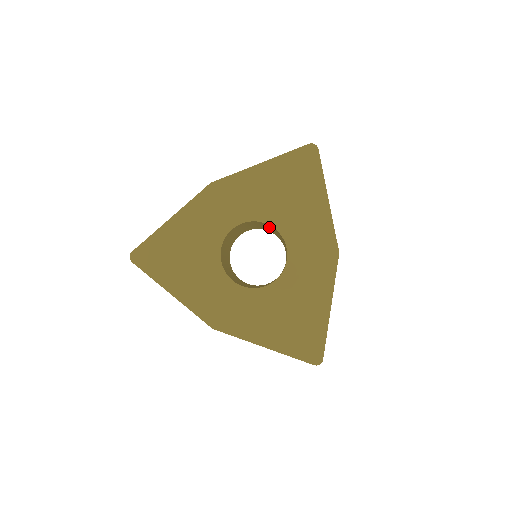
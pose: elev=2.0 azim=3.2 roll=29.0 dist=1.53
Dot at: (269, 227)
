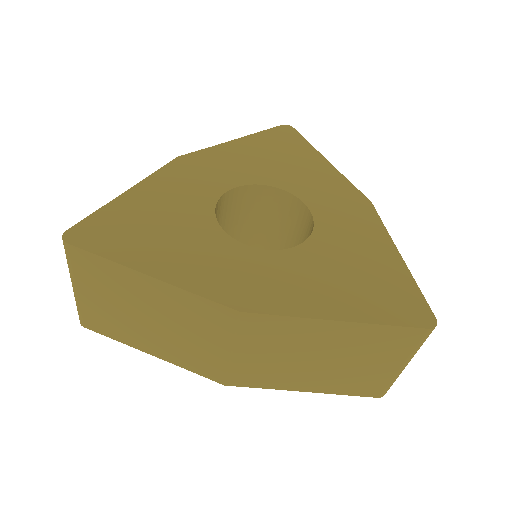
Dot at: (263, 214)
